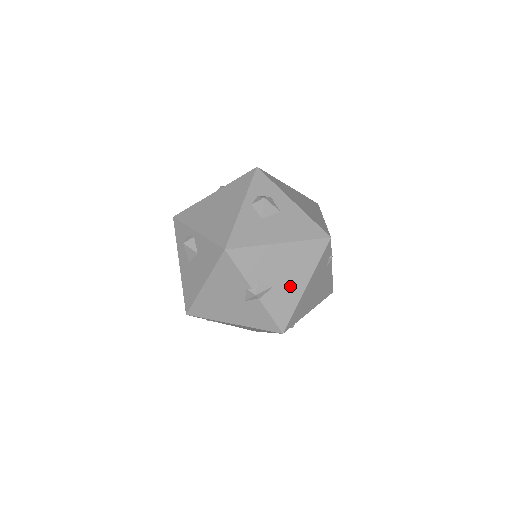
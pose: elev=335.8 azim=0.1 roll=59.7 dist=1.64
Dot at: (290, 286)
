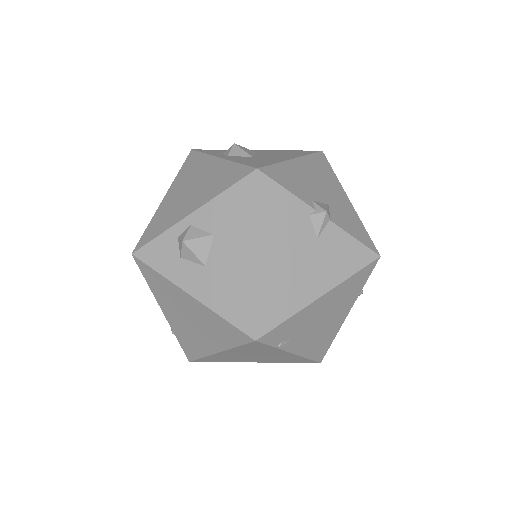
Dot at: (339, 202)
